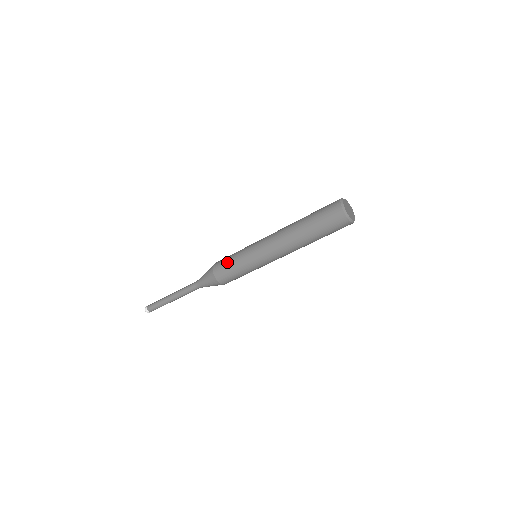
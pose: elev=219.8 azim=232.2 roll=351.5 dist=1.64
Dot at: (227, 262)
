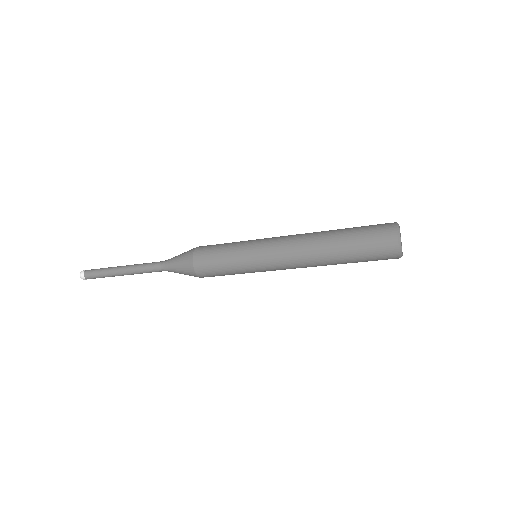
Dot at: (220, 273)
